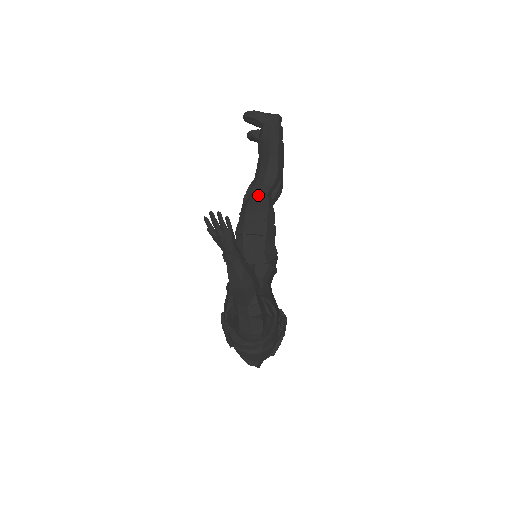
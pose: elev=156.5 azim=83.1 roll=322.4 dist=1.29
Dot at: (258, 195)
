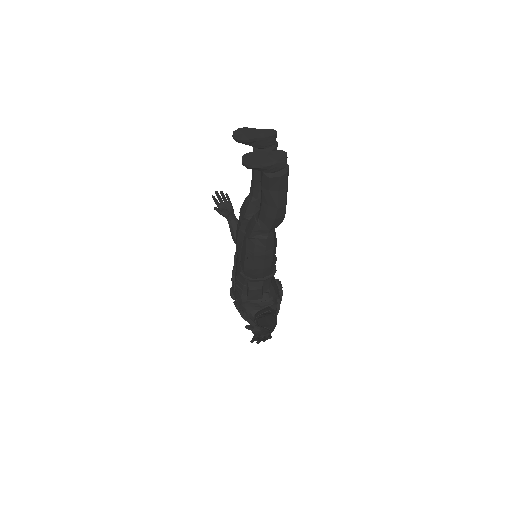
Dot at: (265, 240)
